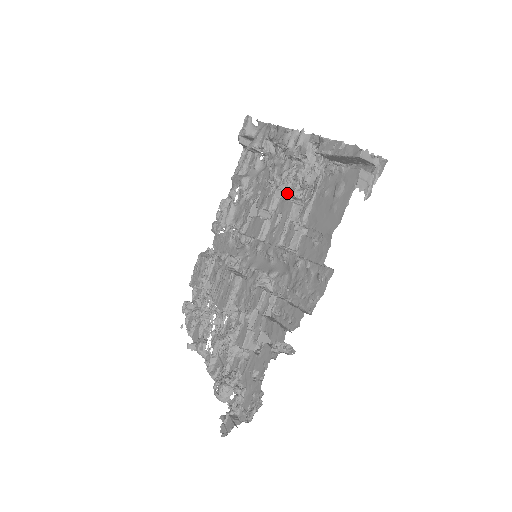
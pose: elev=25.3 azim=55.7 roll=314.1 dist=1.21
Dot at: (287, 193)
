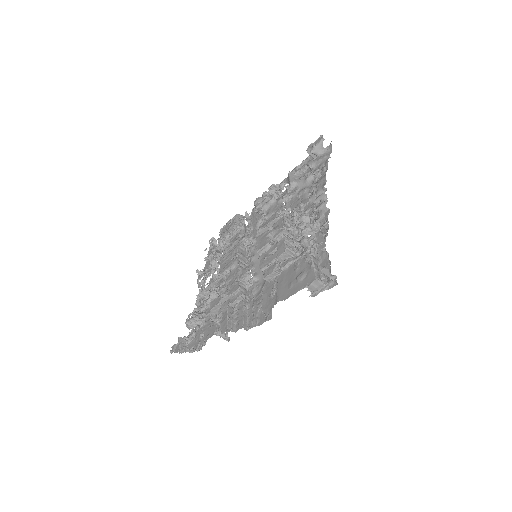
Dot at: (292, 236)
